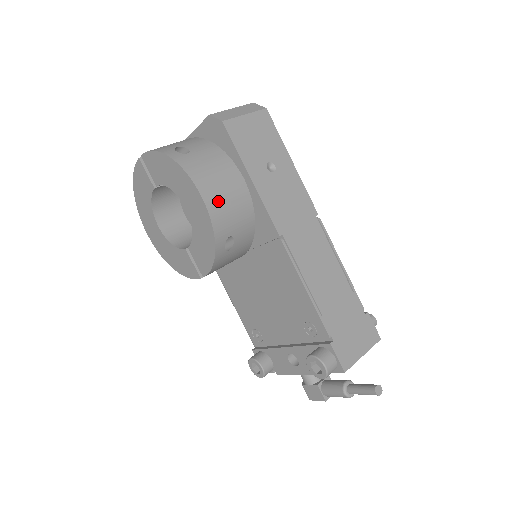
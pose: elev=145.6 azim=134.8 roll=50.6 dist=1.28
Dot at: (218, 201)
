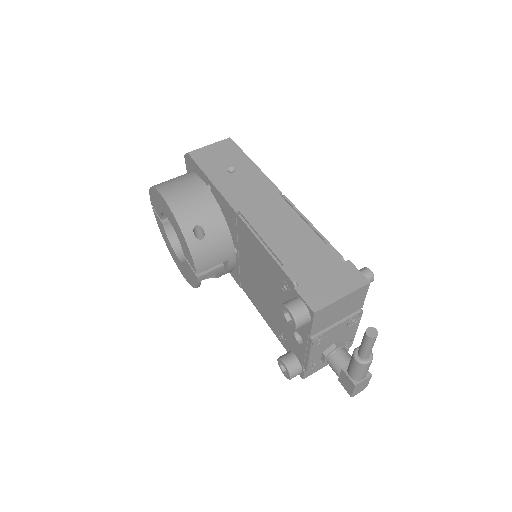
Dot at: (179, 199)
